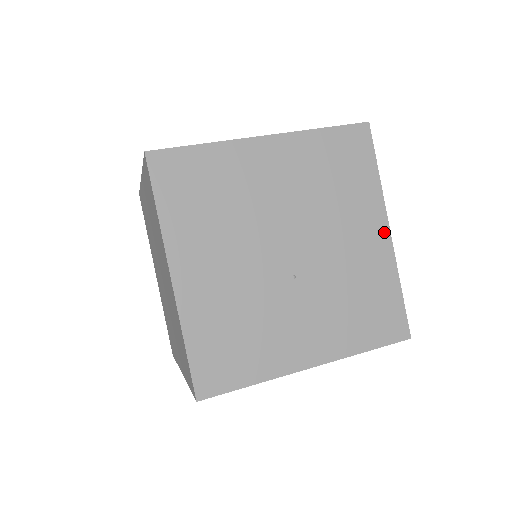
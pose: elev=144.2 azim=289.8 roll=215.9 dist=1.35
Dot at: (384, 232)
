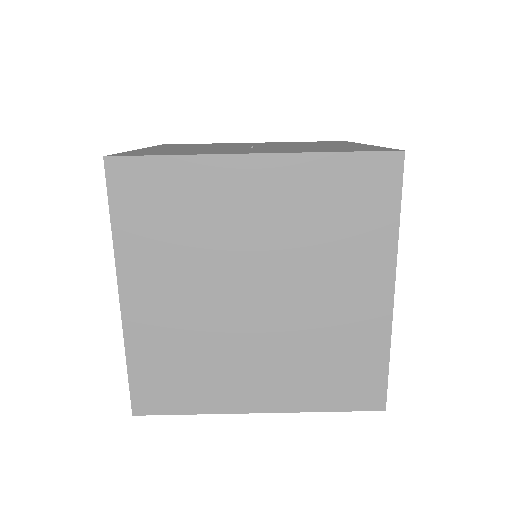
Dot at: occluded
